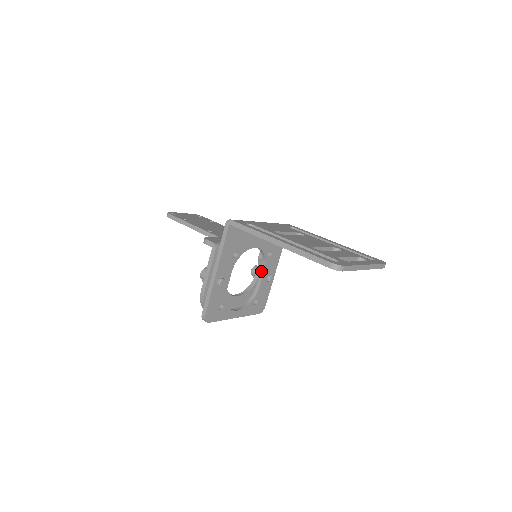
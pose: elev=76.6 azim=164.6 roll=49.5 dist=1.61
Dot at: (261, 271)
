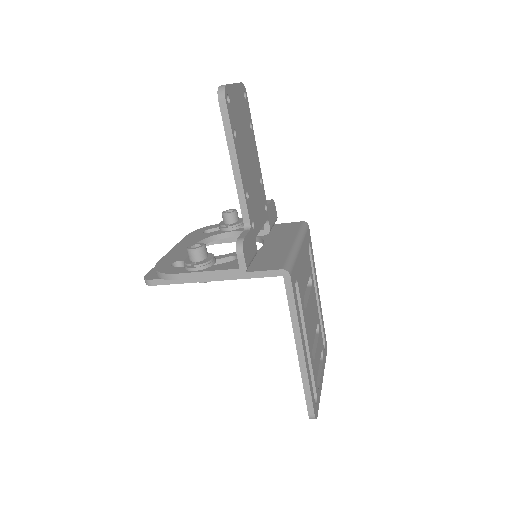
Dot at: occluded
